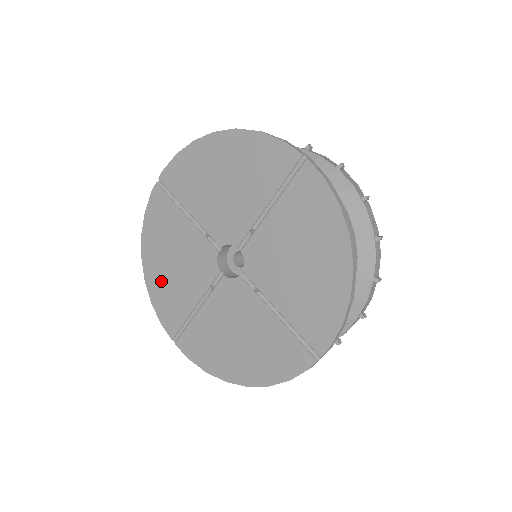
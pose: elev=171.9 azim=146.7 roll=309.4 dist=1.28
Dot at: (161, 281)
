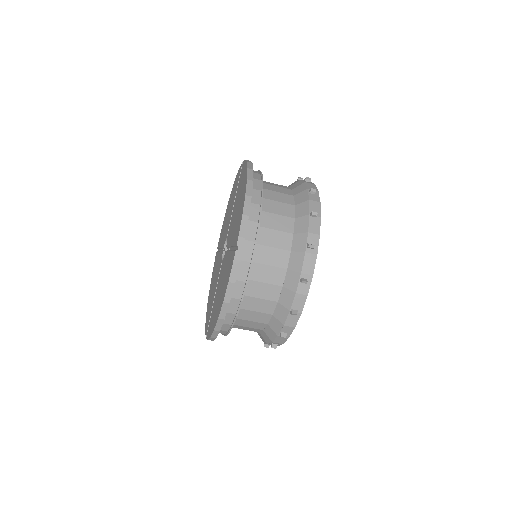
Dot at: (209, 304)
